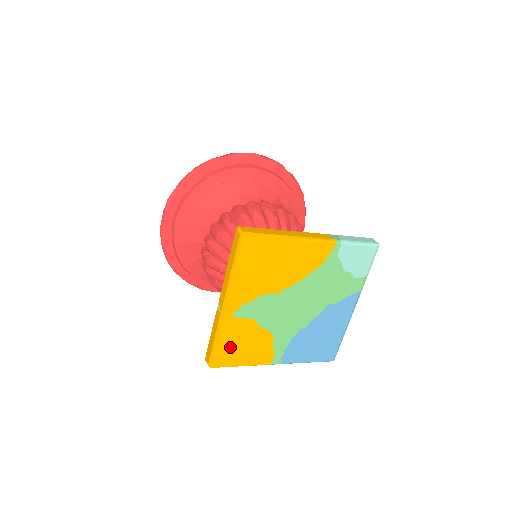
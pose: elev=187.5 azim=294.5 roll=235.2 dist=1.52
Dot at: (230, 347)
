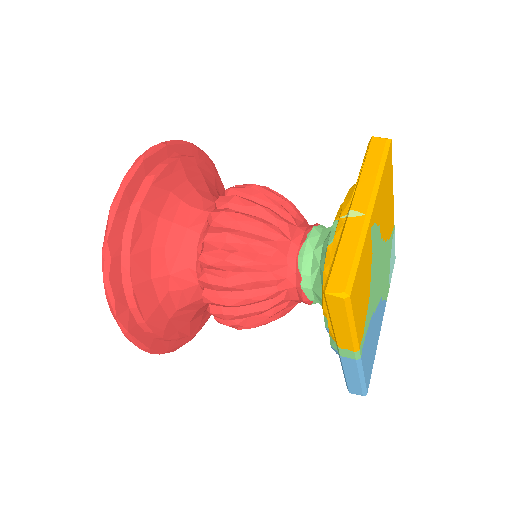
Dot at: (360, 277)
